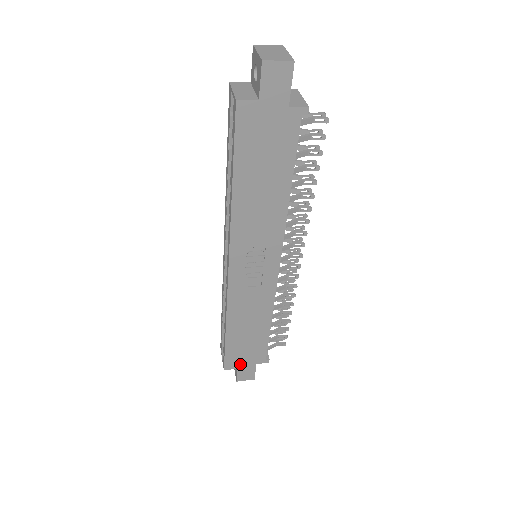
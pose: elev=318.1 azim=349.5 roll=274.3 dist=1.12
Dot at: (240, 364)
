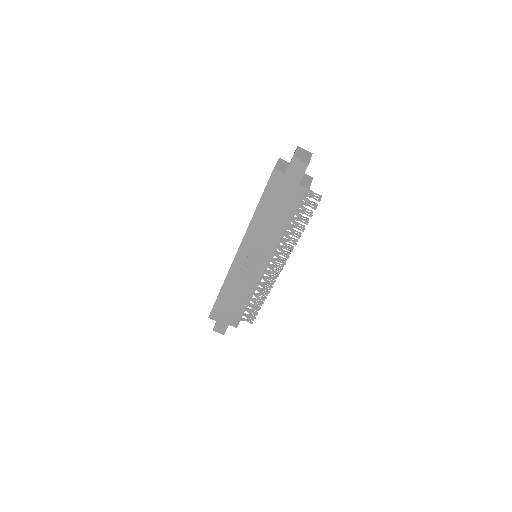
Dot at: (219, 319)
